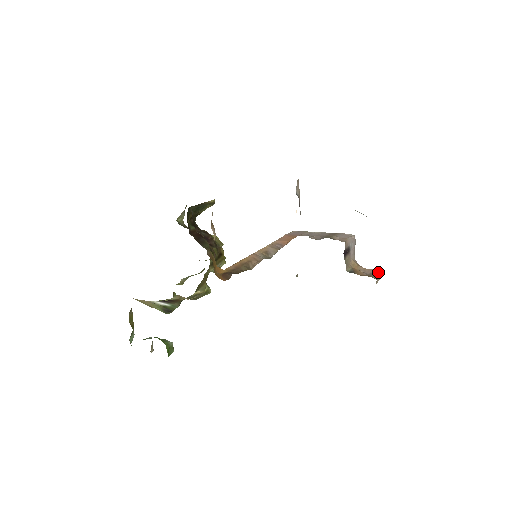
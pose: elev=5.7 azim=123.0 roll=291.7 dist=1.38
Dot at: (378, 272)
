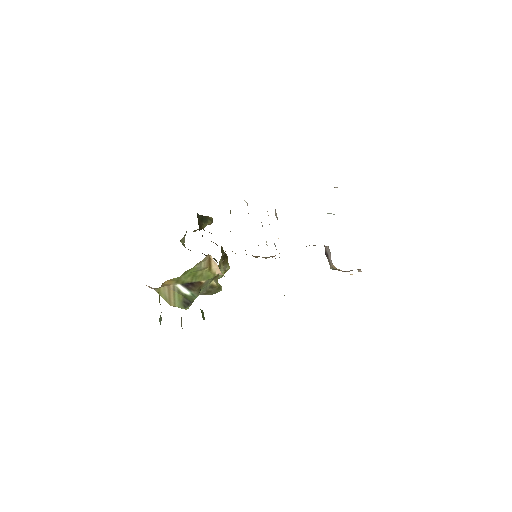
Dot at: occluded
